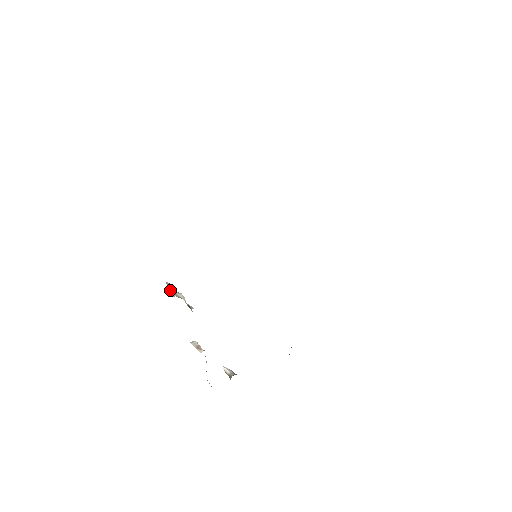
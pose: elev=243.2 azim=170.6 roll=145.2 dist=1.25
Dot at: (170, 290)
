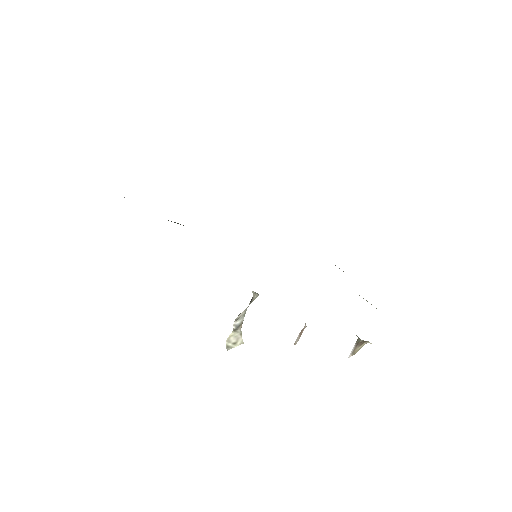
Dot at: (235, 344)
